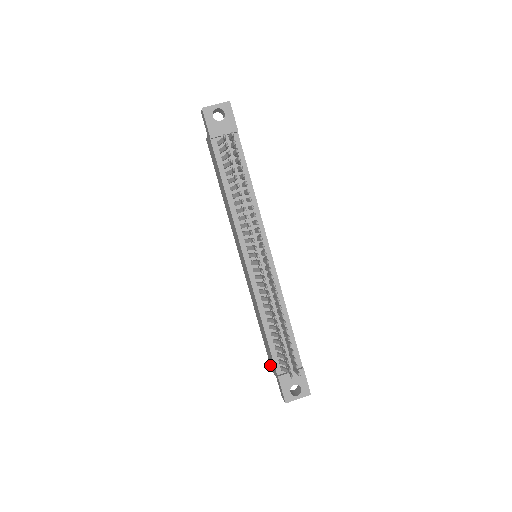
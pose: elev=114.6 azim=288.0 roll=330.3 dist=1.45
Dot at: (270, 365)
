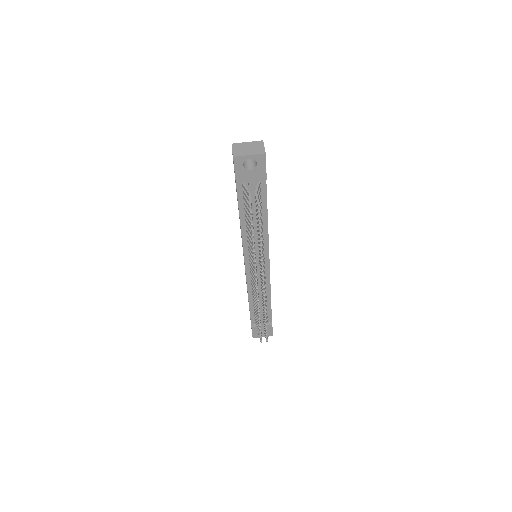
Dot at: occluded
